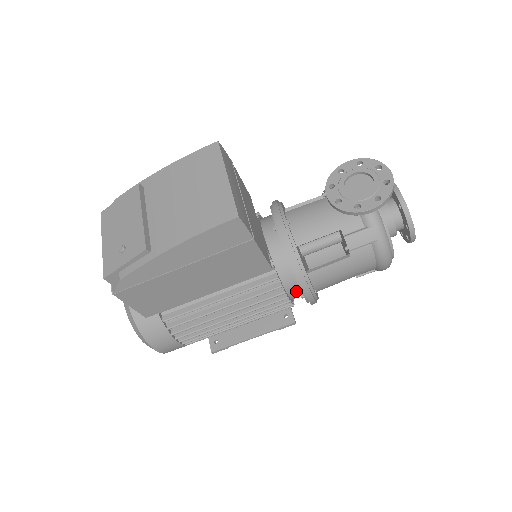
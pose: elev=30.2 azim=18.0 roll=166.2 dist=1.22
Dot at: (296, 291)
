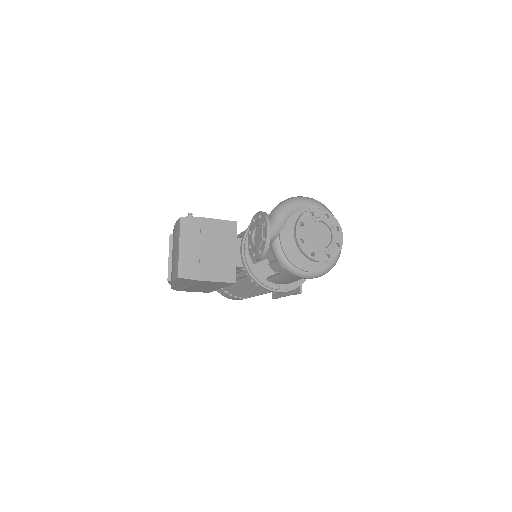
Dot at: occluded
